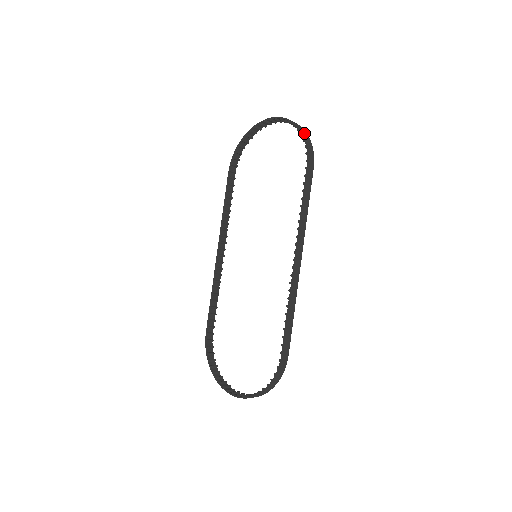
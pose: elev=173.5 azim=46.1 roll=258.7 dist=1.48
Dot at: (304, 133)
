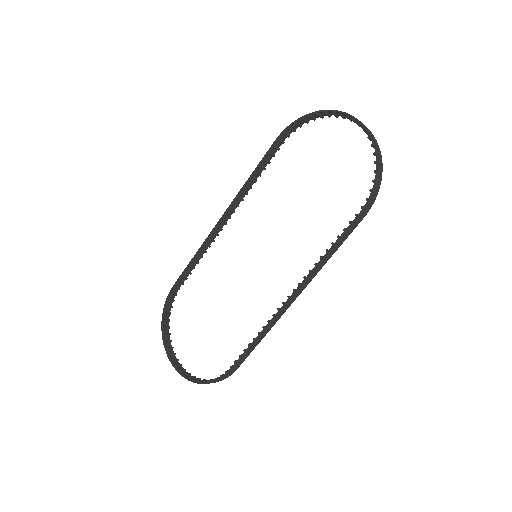
Dot at: (379, 171)
